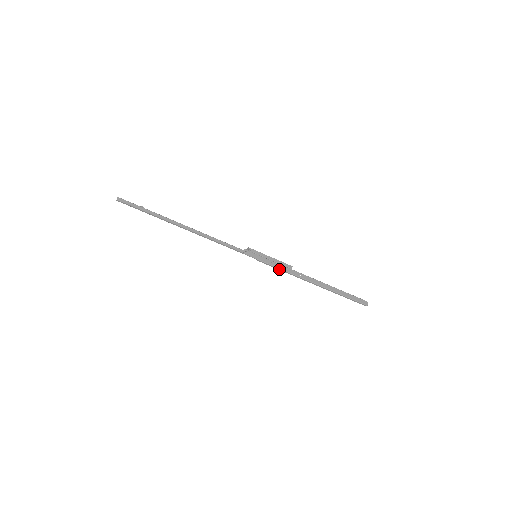
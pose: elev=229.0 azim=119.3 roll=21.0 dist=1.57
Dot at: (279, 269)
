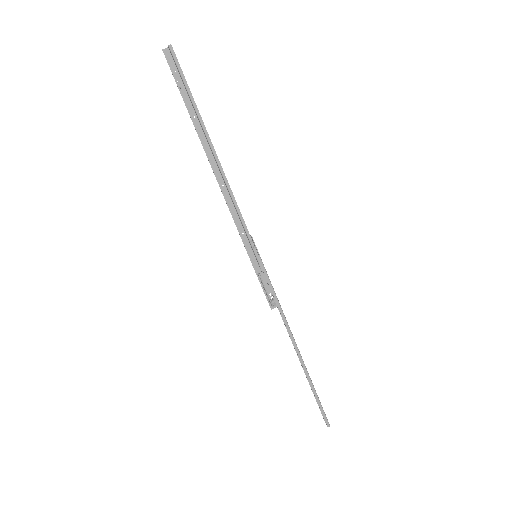
Dot at: (273, 292)
